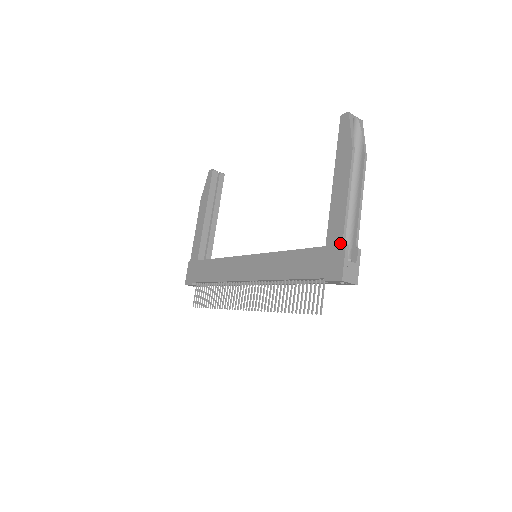
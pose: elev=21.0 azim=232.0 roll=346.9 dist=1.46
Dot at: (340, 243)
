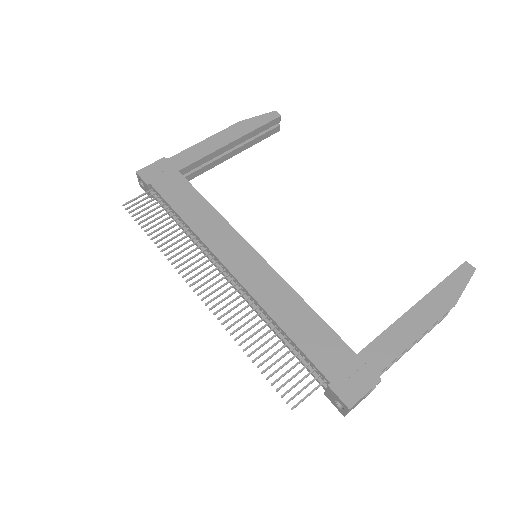
Dot at: (376, 371)
